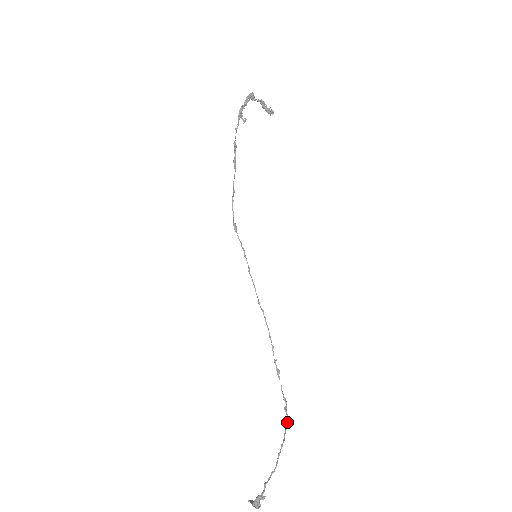
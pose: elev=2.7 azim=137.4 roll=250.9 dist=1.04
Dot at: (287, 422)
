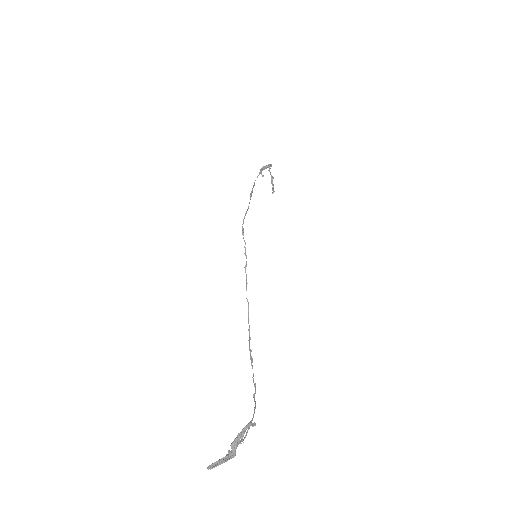
Dot at: (255, 407)
